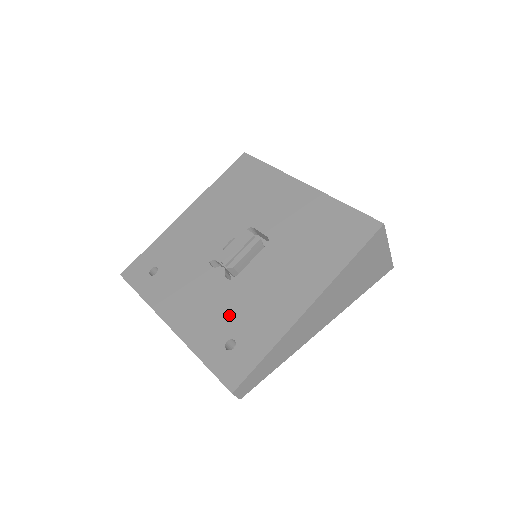
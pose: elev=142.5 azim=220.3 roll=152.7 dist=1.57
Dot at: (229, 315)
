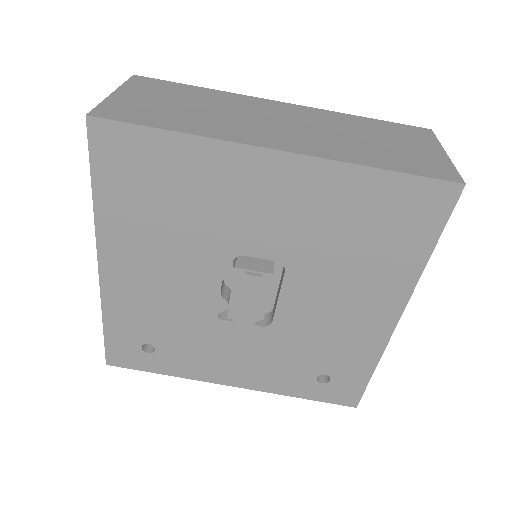
Dot at: (299, 358)
